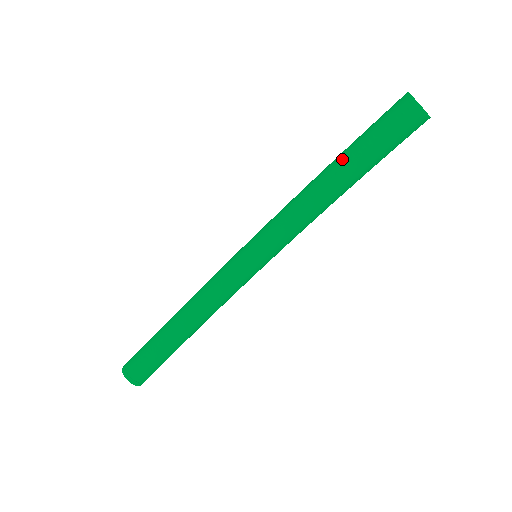
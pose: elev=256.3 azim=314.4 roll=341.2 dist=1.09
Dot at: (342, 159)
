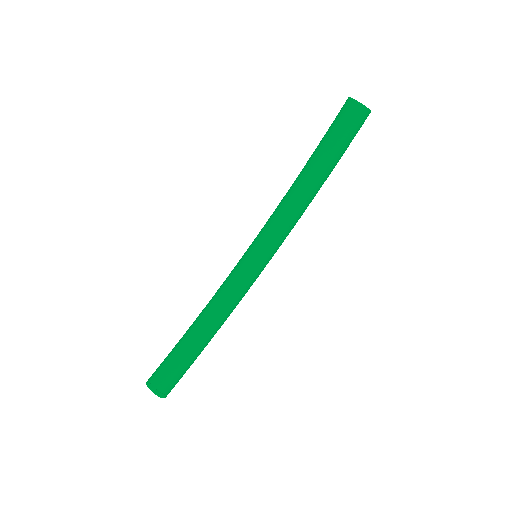
Dot at: (310, 158)
